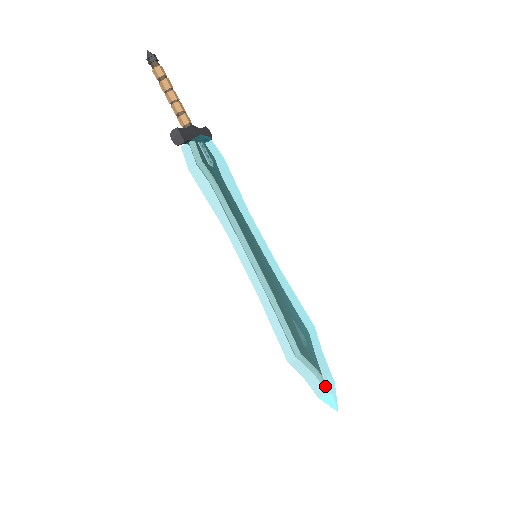
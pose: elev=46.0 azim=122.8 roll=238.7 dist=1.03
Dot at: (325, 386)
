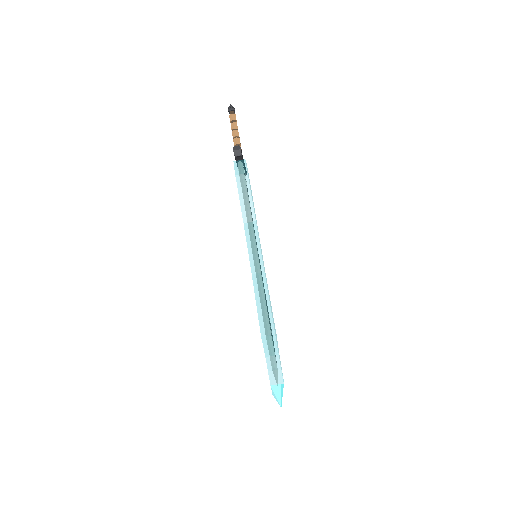
Dot at: (280, 373)
